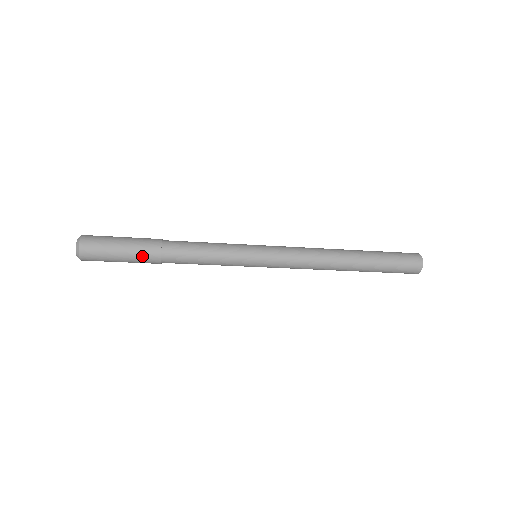
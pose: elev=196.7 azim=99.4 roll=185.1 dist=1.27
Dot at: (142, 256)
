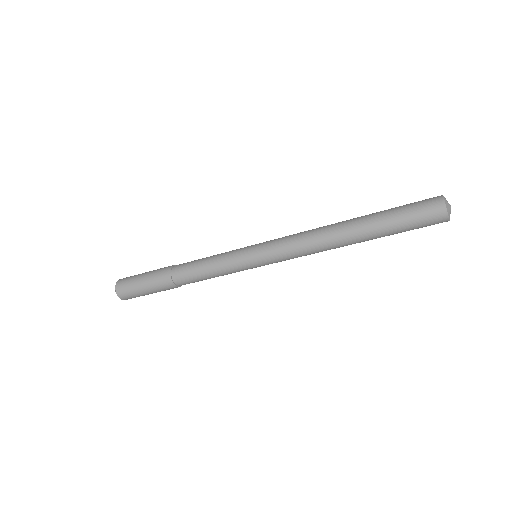
Dot at: (157, 276)
